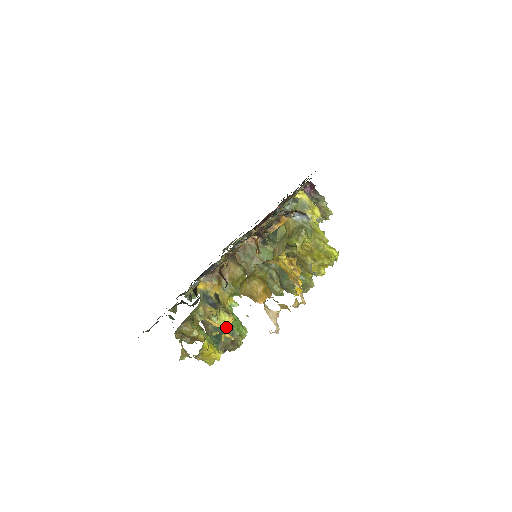
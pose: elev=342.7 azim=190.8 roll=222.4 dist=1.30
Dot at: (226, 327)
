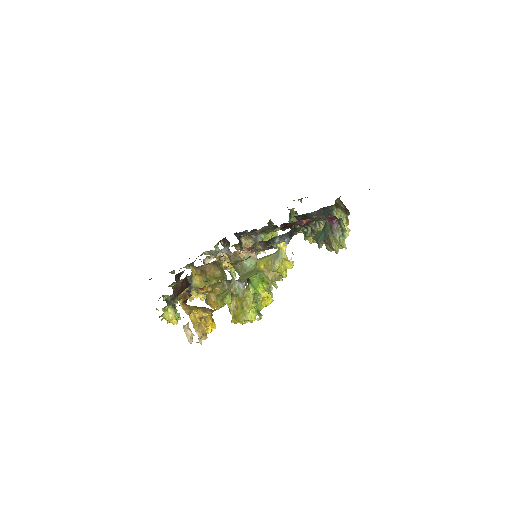
Dot at: (168, 319)
